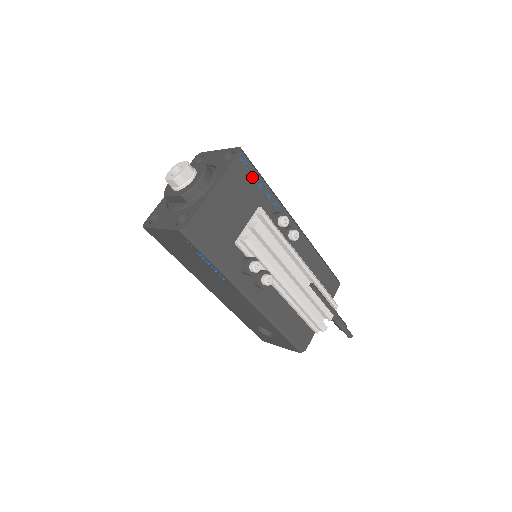
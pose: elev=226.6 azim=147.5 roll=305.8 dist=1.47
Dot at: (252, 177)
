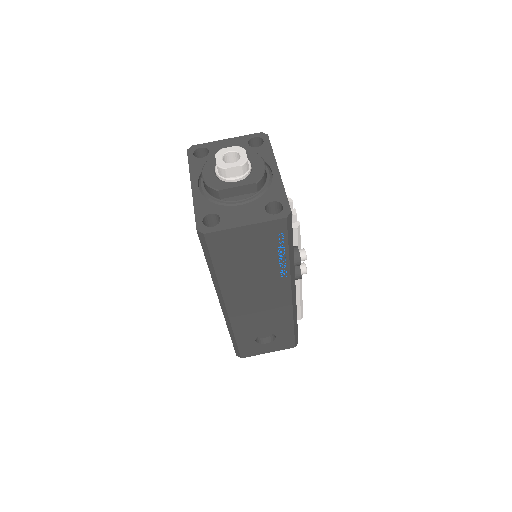
Dot at: occluded
